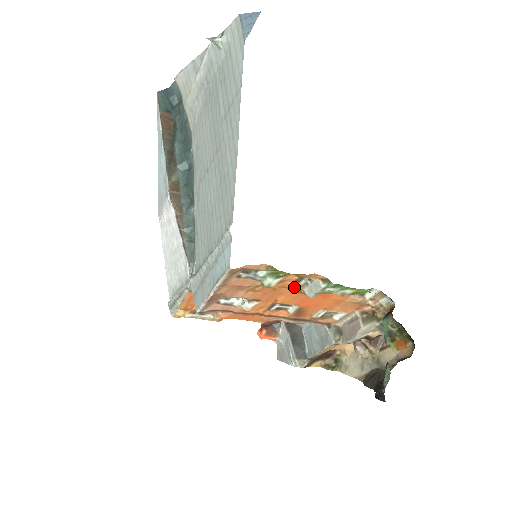
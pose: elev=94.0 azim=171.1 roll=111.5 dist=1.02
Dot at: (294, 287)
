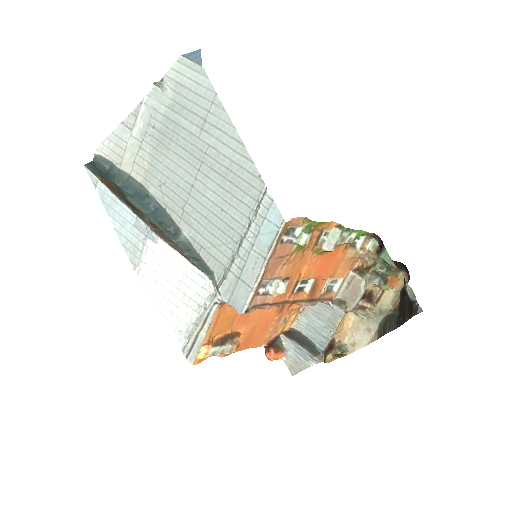
Dot at: (315, 248)
